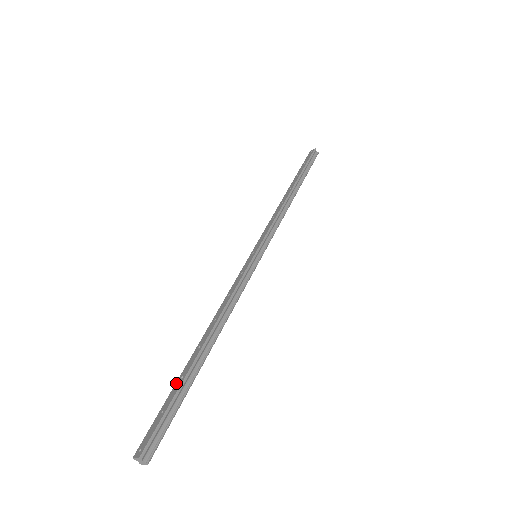
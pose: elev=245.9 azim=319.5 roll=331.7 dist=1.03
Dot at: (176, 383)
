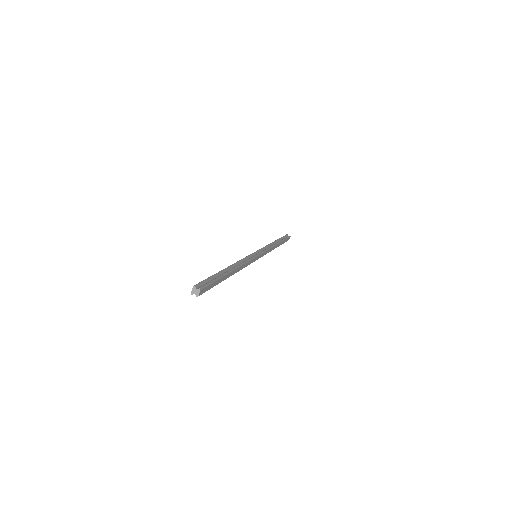
Dot at: occluded
